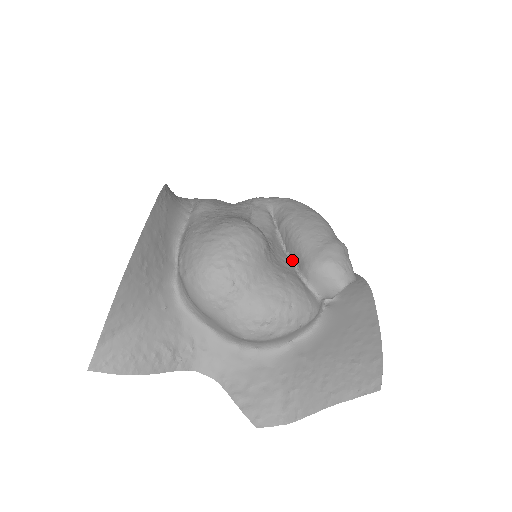
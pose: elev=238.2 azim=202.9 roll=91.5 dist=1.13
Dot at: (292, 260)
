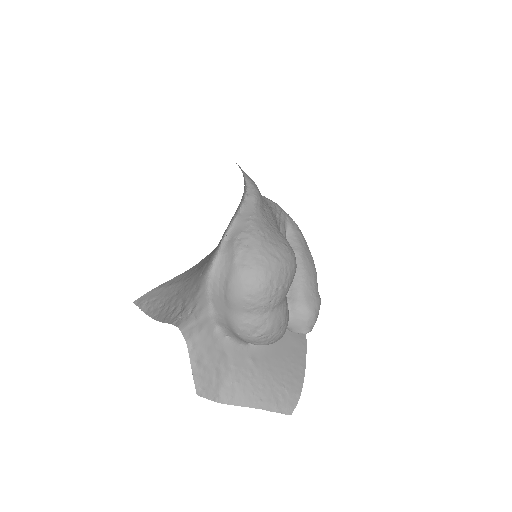
Dot at: occluded
